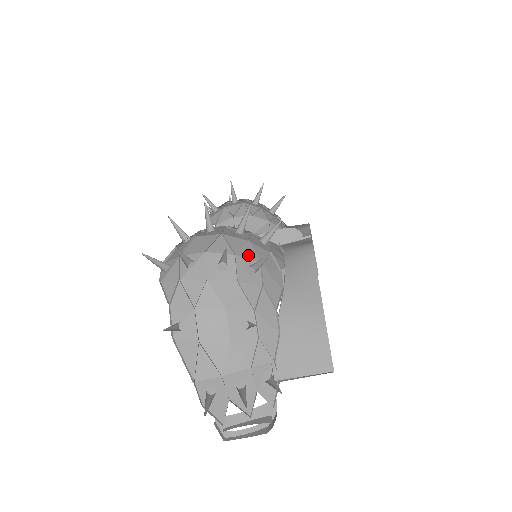
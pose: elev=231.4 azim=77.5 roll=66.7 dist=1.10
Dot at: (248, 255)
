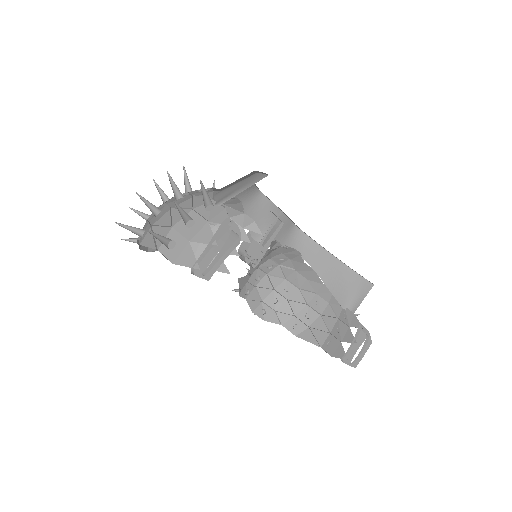
Dot at: occluded
